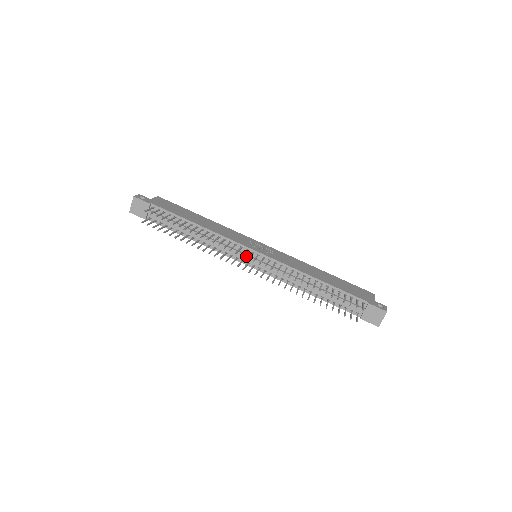
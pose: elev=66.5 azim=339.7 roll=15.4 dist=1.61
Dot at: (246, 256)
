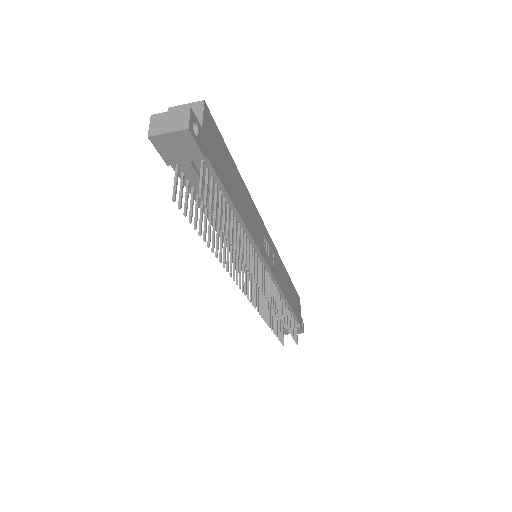
Dot at: occluded
